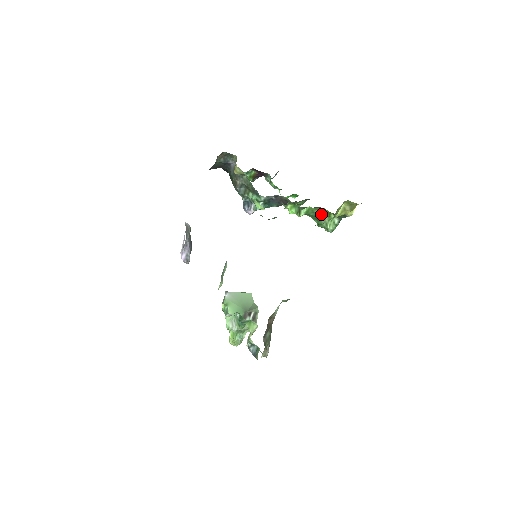
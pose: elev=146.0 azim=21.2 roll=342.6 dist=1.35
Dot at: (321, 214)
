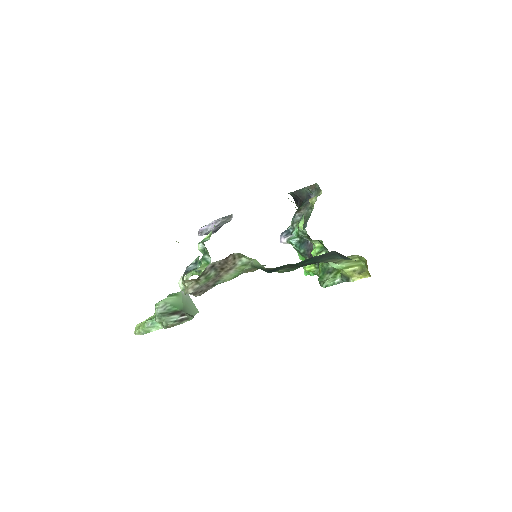
Dot at: (331, 270)
